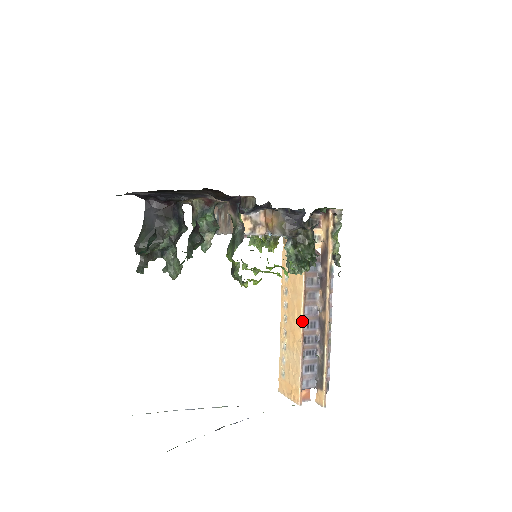
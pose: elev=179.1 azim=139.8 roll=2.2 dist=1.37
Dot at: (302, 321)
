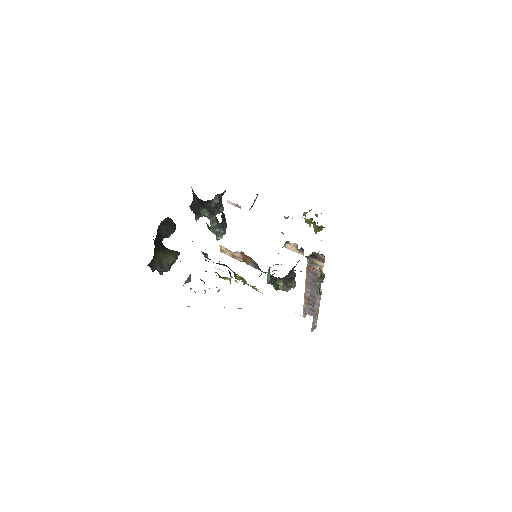
Dot at: (305, 292)
